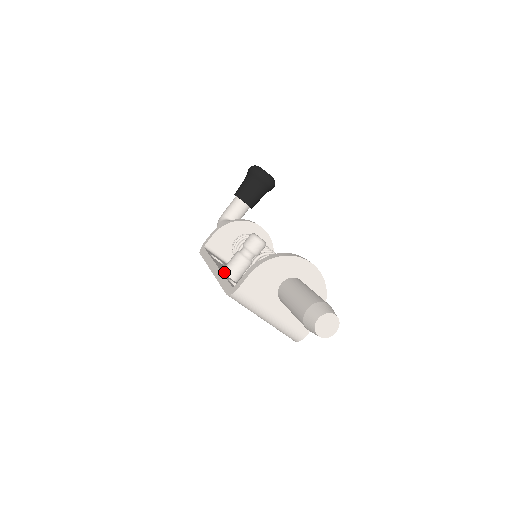
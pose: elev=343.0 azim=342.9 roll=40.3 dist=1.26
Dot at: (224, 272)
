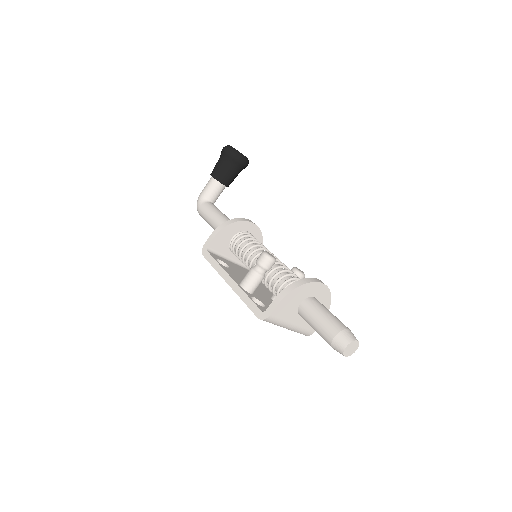
Dot at: (243, 288)
